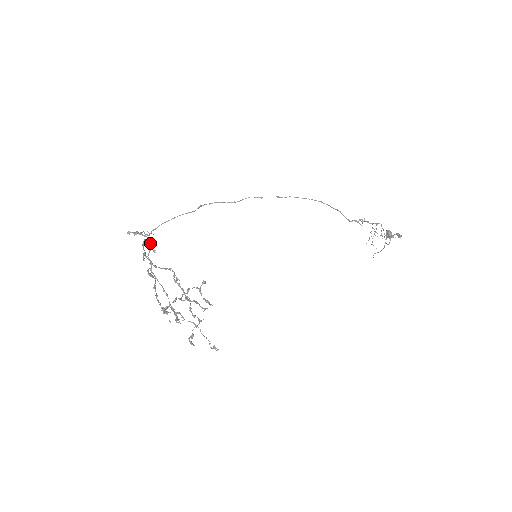
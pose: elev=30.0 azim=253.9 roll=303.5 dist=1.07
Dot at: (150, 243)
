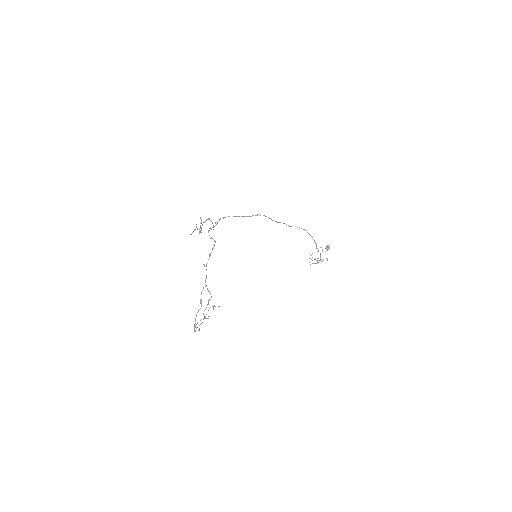
Dot at: (215, 223)
